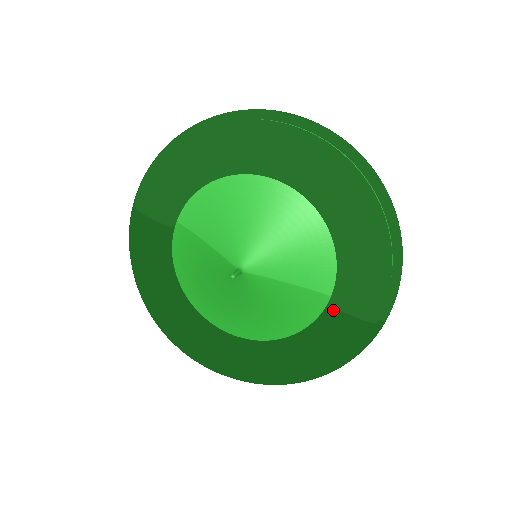
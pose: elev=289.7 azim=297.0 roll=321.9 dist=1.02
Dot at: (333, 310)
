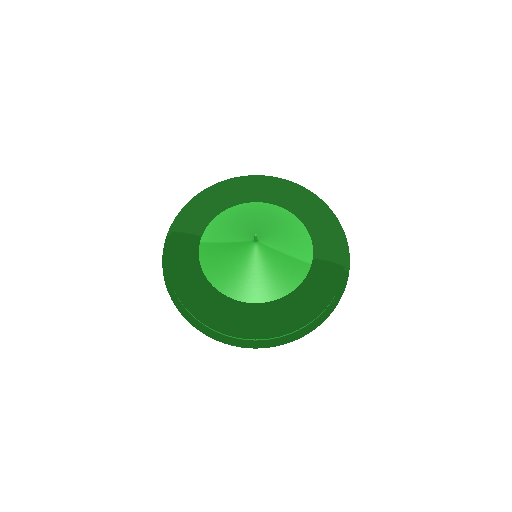
Dot at: (317, 261)
